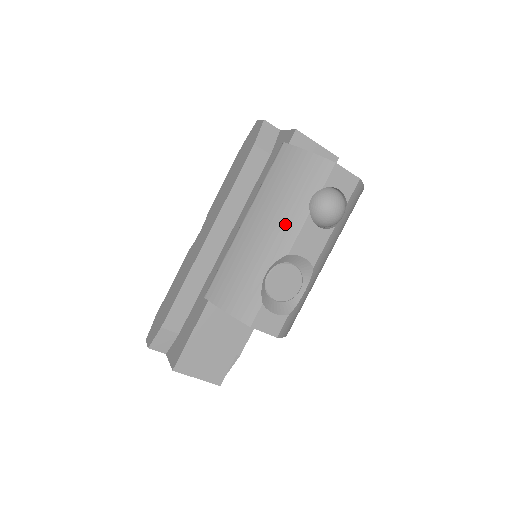
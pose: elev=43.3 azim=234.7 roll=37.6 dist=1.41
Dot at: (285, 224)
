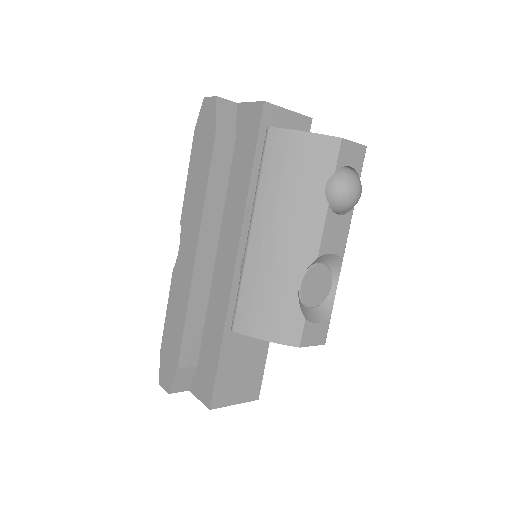
Dot at: (304, 225)
